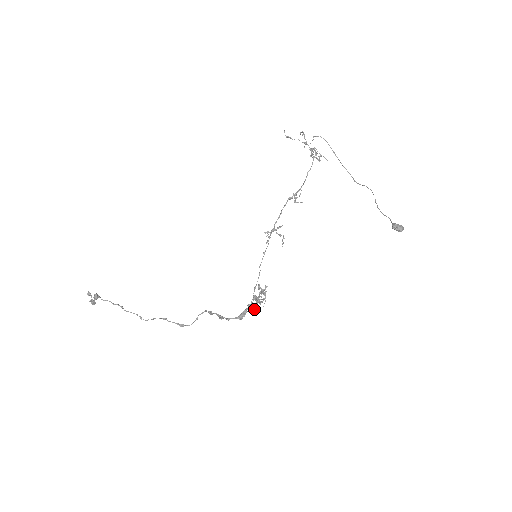
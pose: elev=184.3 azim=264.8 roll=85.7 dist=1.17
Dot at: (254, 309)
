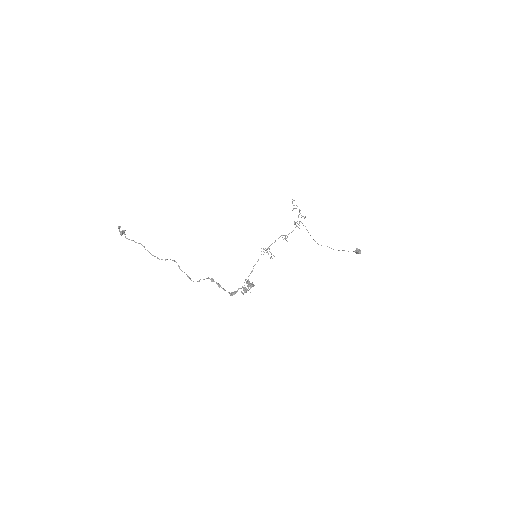
Dot at: (245, 289)
